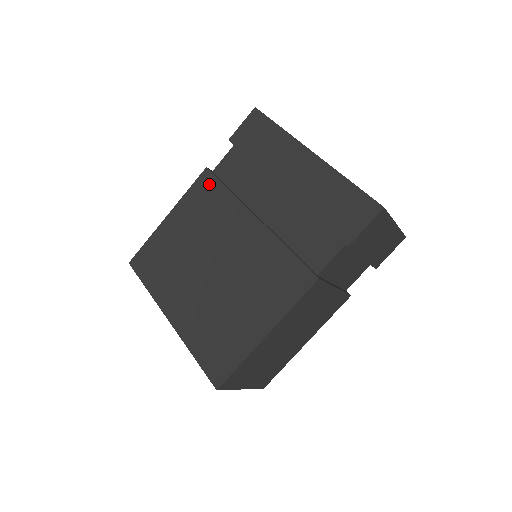
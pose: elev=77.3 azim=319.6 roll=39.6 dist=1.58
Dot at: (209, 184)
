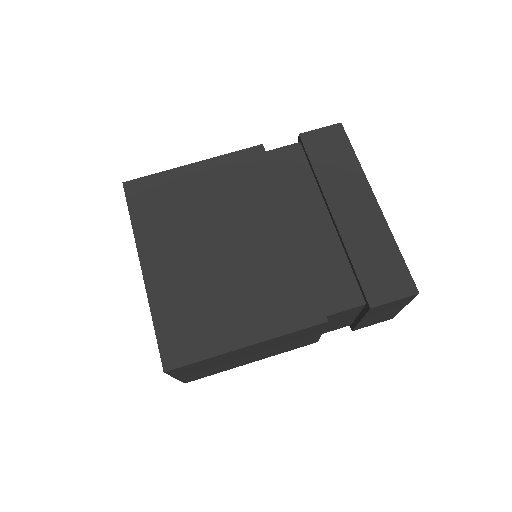
Dot at: (258, 162)
